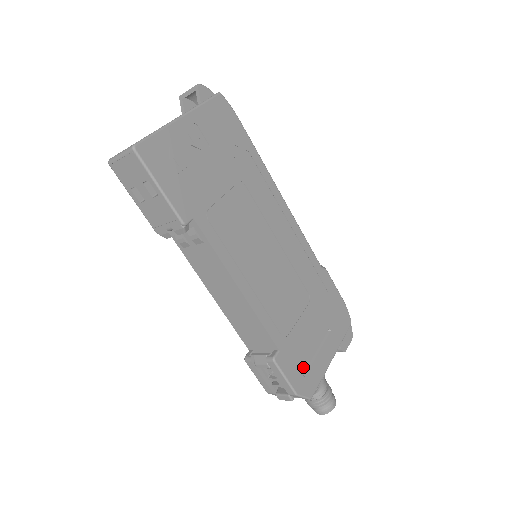
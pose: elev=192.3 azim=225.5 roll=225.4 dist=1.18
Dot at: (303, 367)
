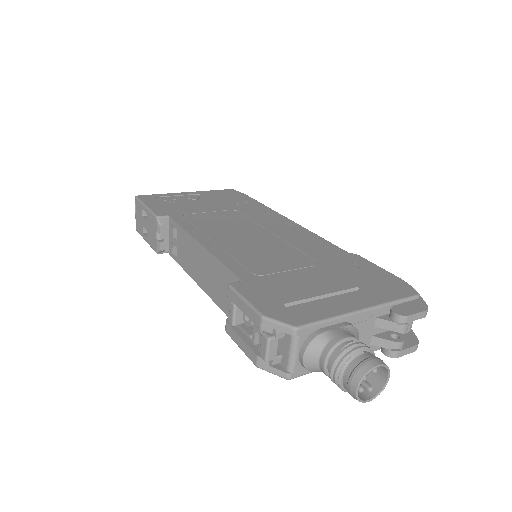
Dot at: (286, 300)
